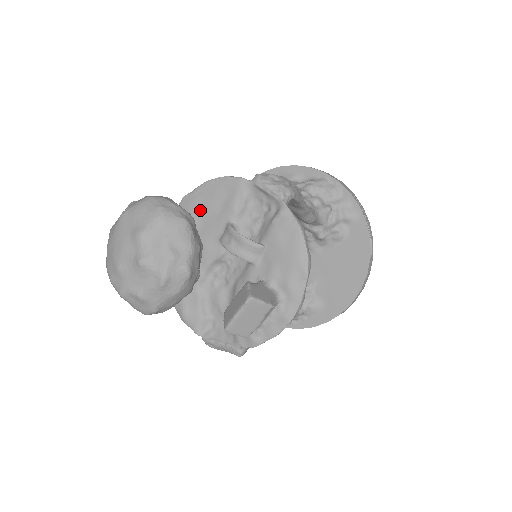
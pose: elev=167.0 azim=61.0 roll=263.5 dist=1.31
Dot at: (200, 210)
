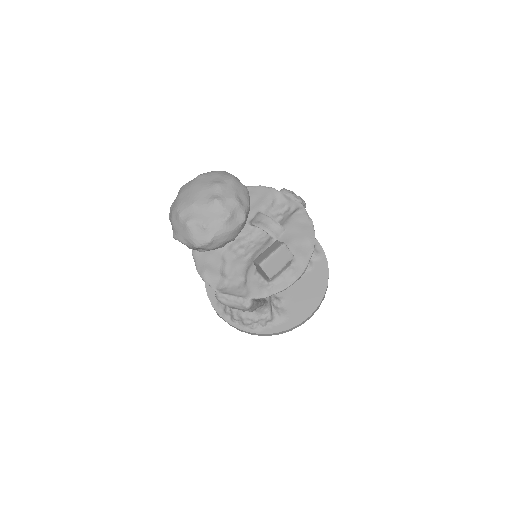
Dot at: occluded
